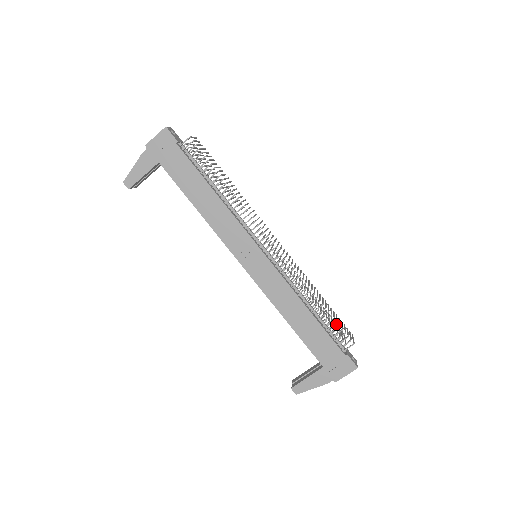
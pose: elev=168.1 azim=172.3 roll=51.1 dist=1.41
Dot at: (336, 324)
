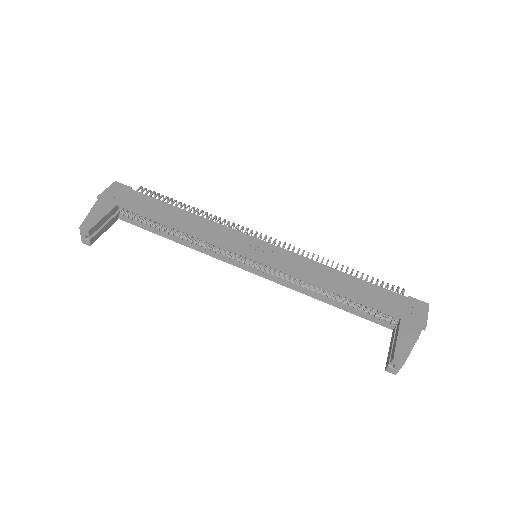
Dot at: occluded
